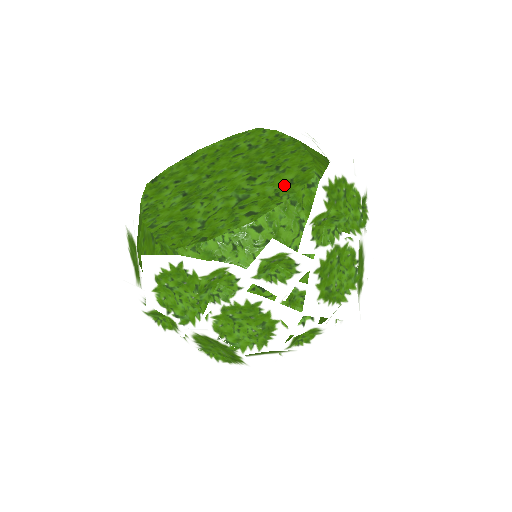
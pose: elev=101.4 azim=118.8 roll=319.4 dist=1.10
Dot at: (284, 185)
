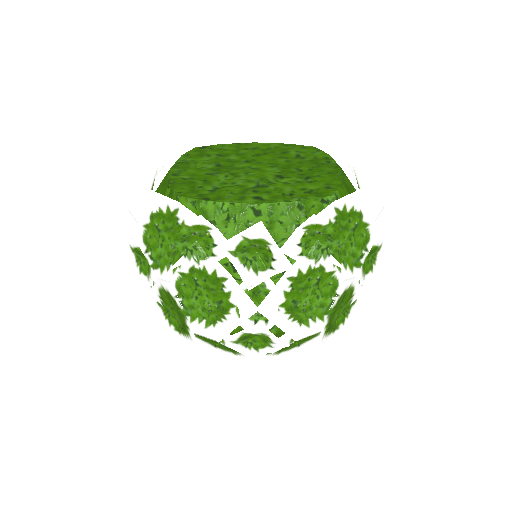
Dot at: (302, 191)
